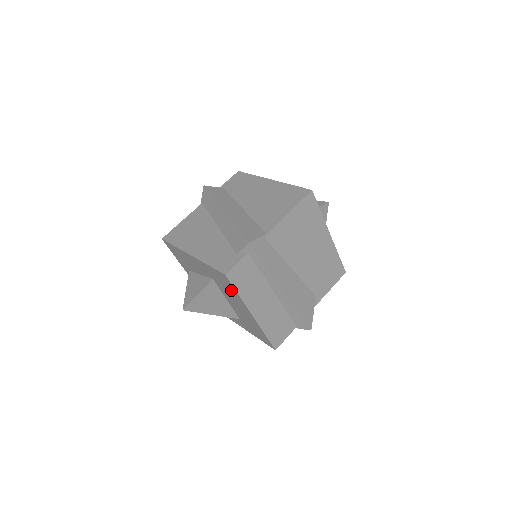
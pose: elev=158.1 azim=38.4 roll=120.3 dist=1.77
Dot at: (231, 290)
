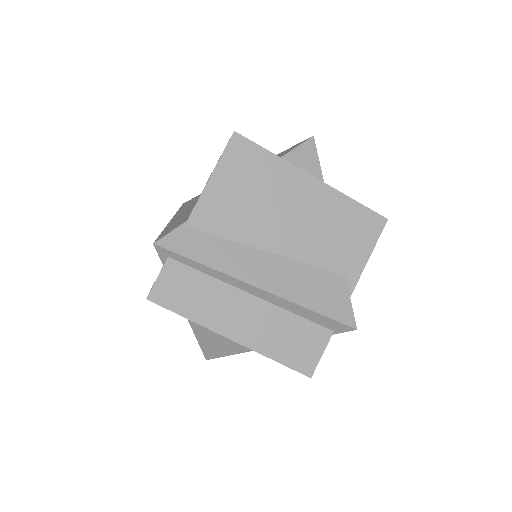
Dot at: occluded
